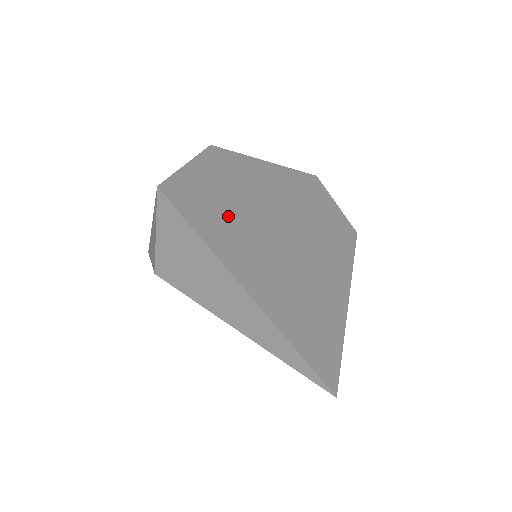
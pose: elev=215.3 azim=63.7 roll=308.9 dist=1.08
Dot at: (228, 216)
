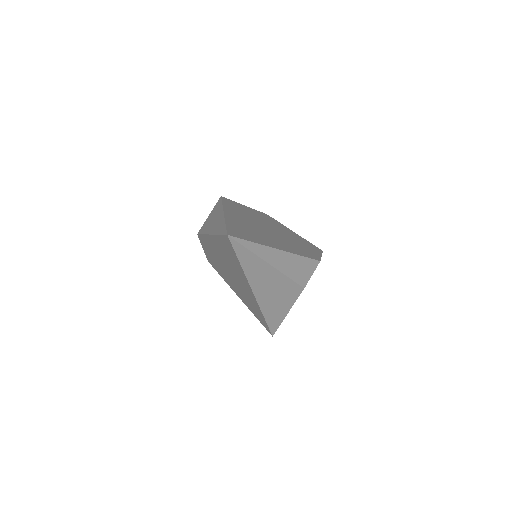
Dot at: (245, 215)
